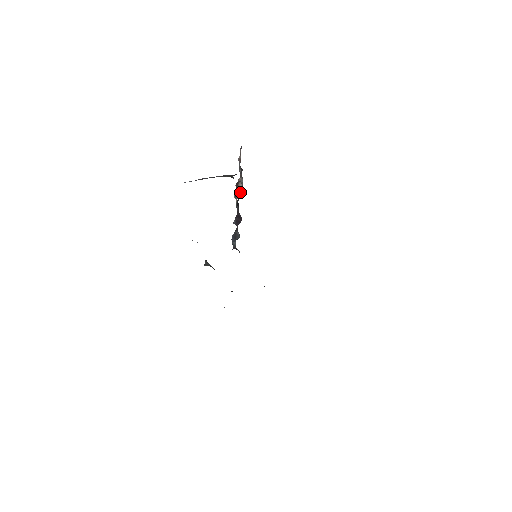
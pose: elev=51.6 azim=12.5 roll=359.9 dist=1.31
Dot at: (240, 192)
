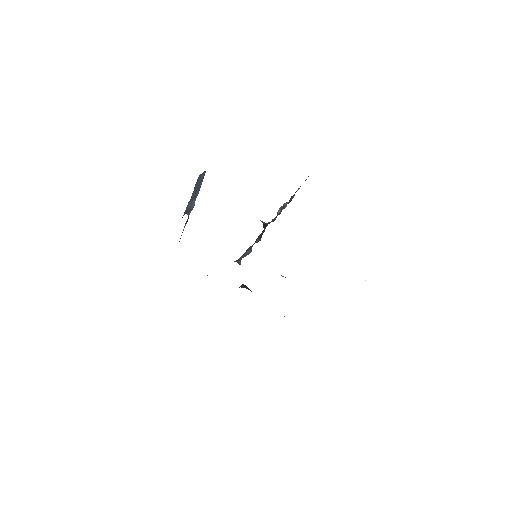
Dot at: (277, 215)
